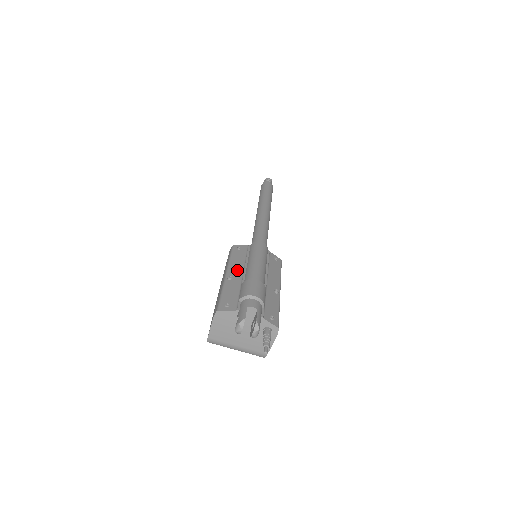
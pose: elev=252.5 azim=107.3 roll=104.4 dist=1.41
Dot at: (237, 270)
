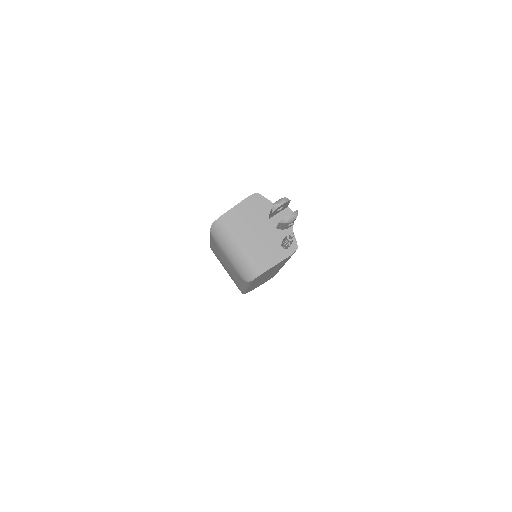
Dot at: occluded
